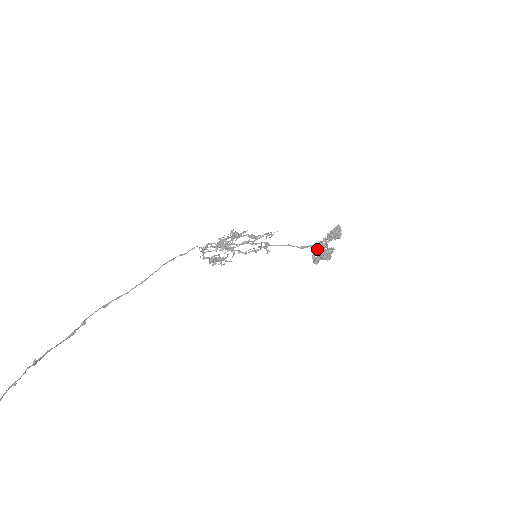
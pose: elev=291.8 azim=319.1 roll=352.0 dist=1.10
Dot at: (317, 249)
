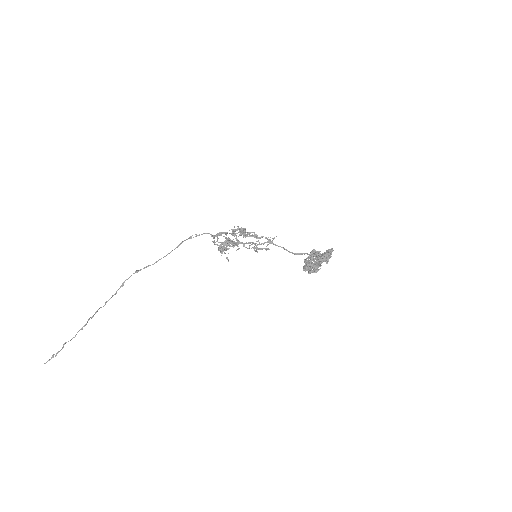
Dot at: (306, 266)
